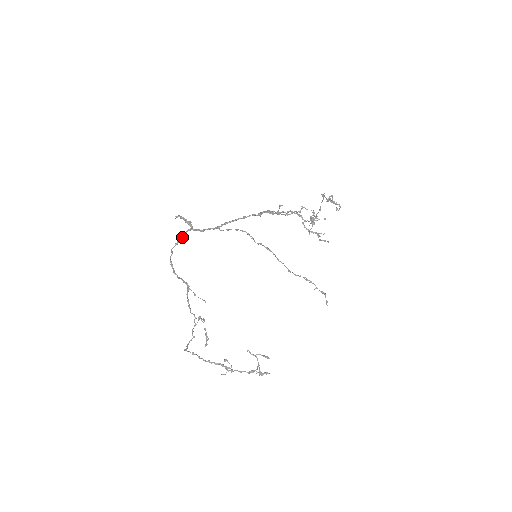
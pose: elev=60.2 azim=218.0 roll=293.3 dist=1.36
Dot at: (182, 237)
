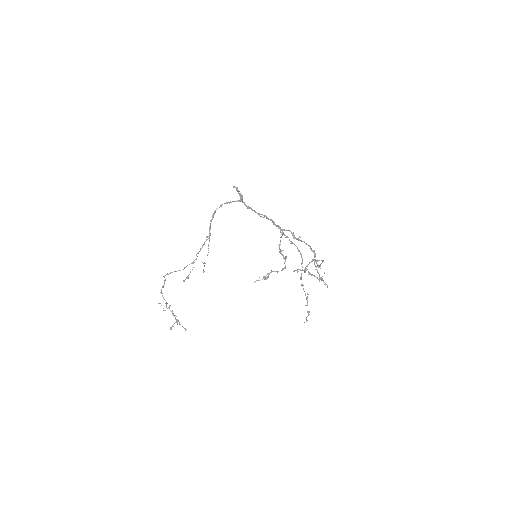
Dot at: occluded
